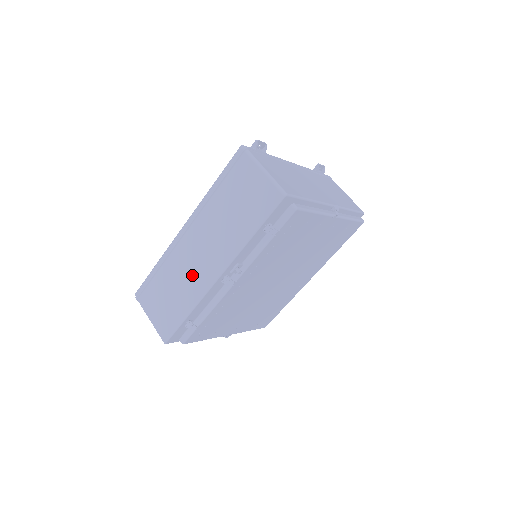
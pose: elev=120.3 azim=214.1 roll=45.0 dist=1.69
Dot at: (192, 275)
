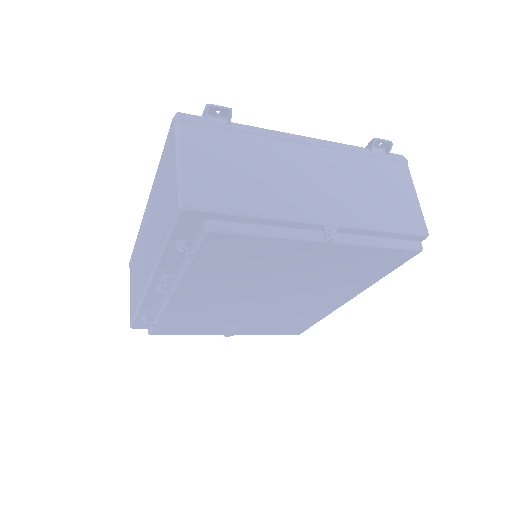
Dot at: (142, 267)
